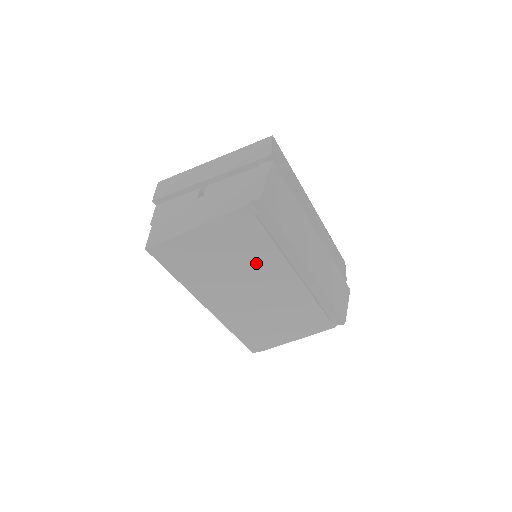
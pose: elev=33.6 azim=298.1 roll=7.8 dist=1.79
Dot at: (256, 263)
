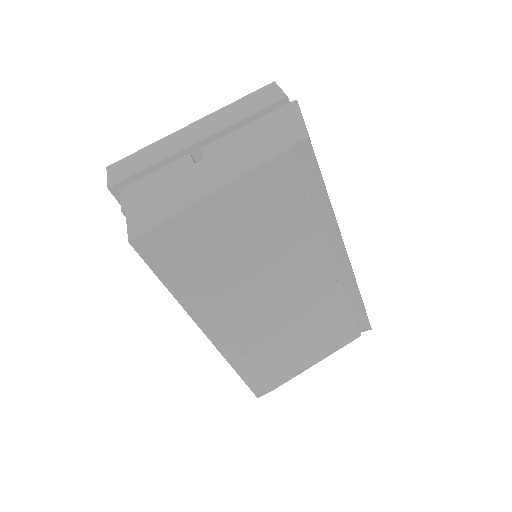
Dot at: (286, 249)
